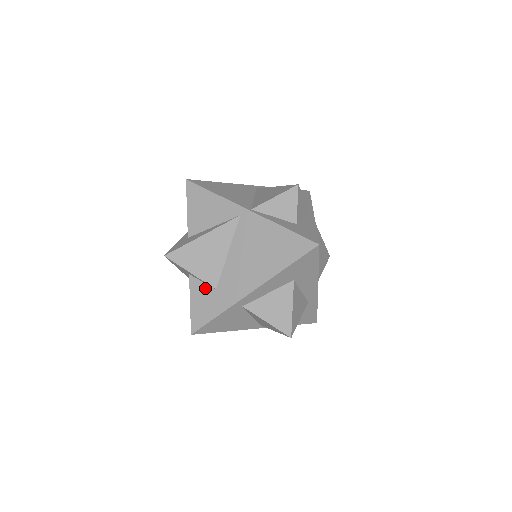
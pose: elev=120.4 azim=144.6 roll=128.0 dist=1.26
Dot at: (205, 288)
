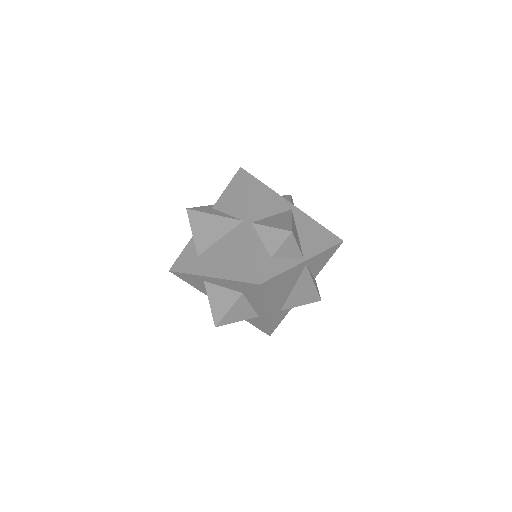
Dot at: (194, 250)
